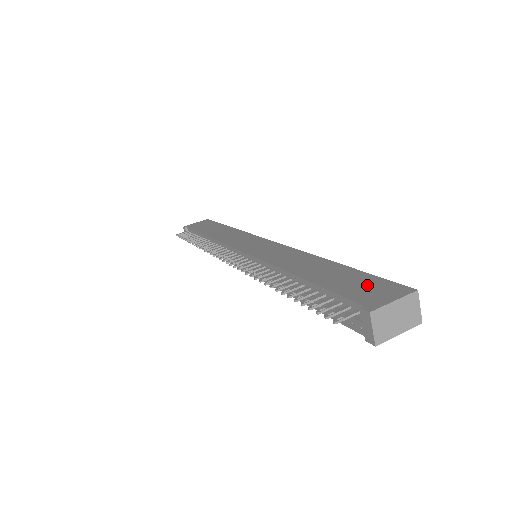
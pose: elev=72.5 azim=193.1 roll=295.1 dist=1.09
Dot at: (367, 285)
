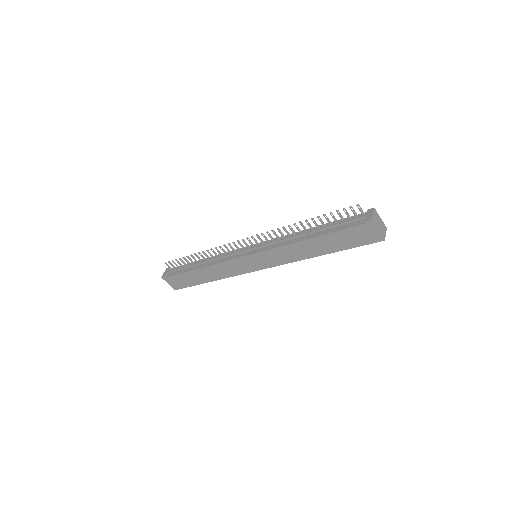
Dot at: occluded
